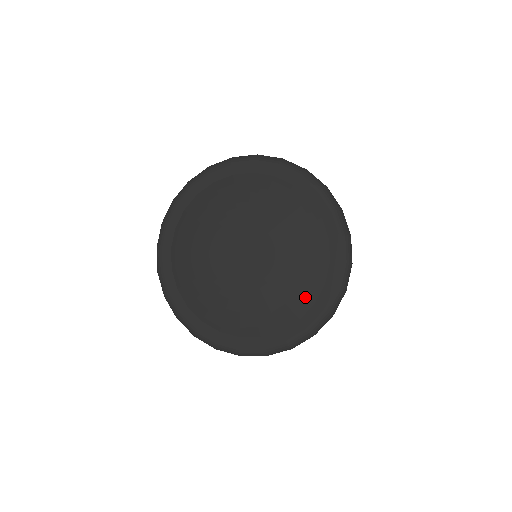
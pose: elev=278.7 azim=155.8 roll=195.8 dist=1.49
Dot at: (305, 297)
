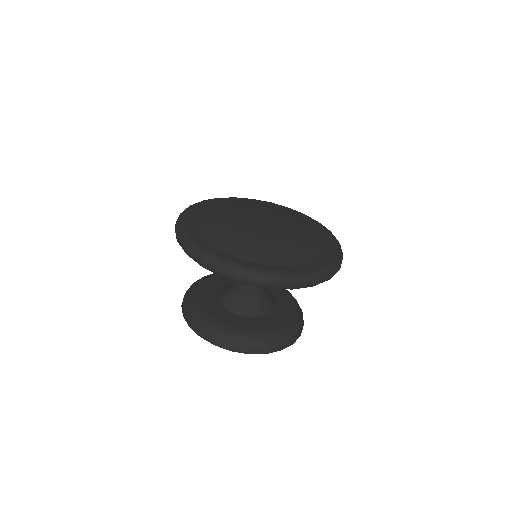
Dot at: (312, 253)
